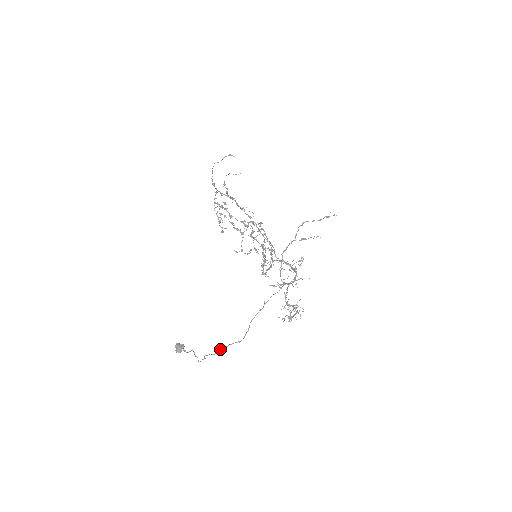
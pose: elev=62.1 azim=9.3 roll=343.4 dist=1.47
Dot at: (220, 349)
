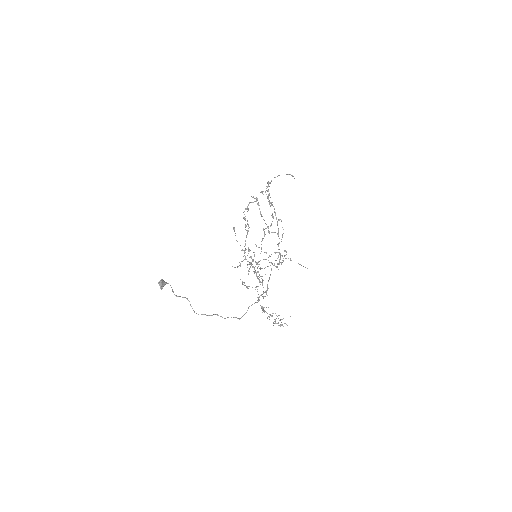
Dot at: occluded
